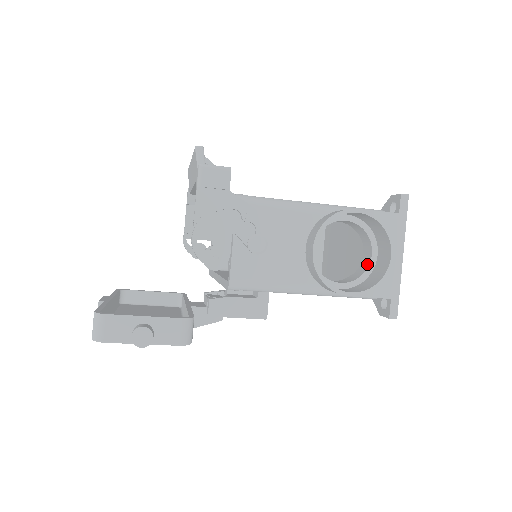
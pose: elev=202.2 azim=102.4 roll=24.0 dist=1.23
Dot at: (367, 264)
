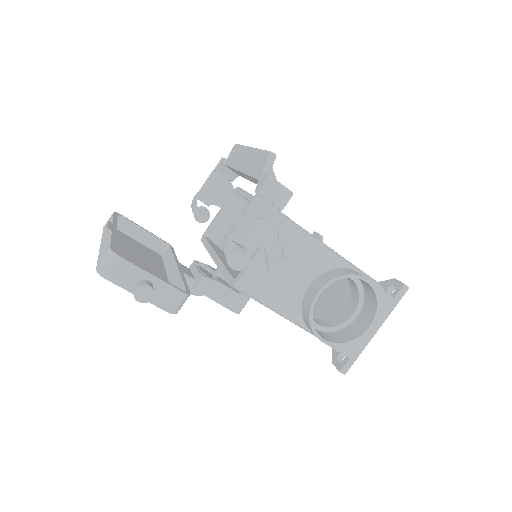
Dot at: (345, 319)
